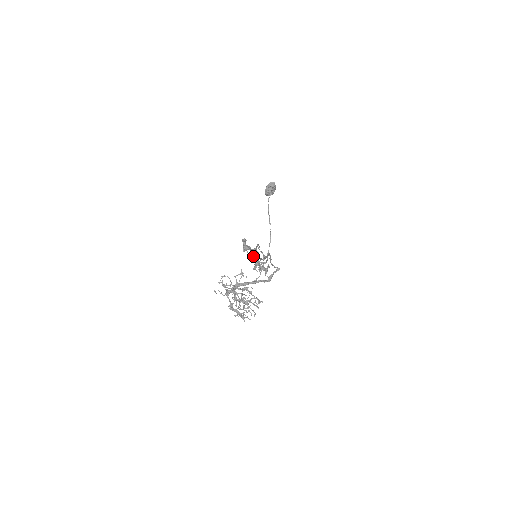
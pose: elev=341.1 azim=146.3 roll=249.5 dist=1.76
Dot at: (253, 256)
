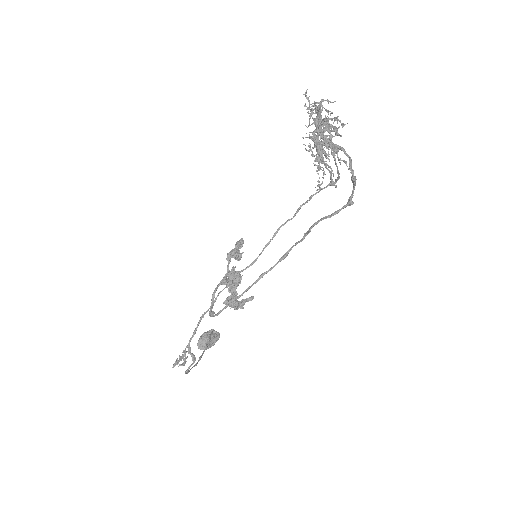
Dot at: occluded
